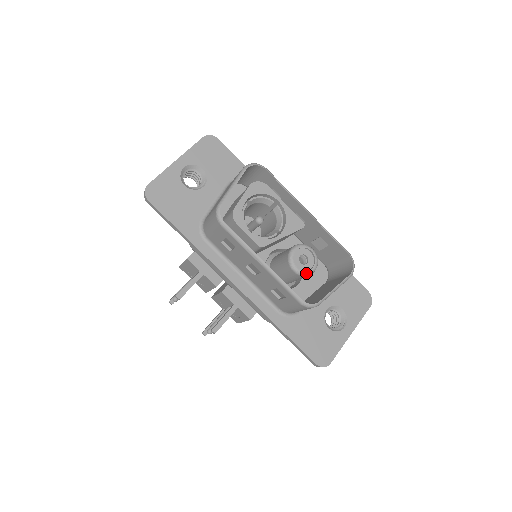
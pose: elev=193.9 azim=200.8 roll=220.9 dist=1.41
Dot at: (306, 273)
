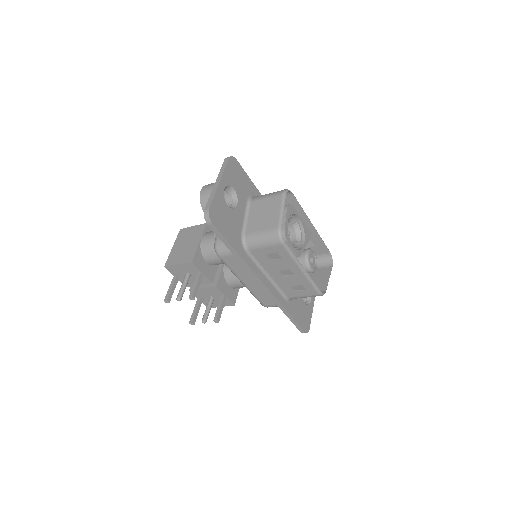
Dot at: (315, 270)
